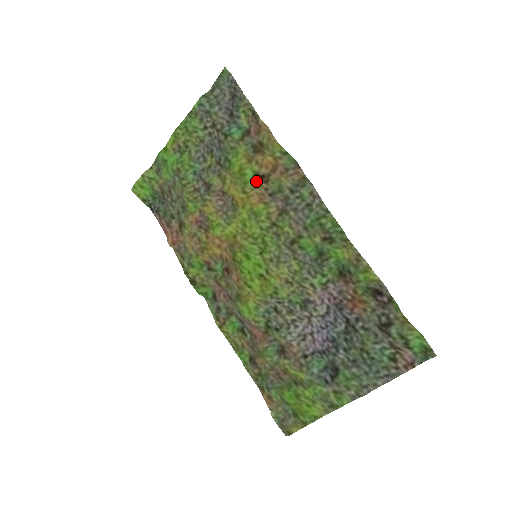
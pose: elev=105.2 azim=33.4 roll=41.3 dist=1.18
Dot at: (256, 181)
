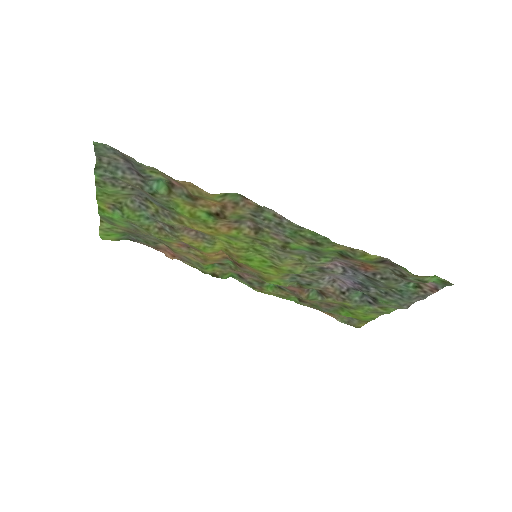
Dot at: (214, 219)
